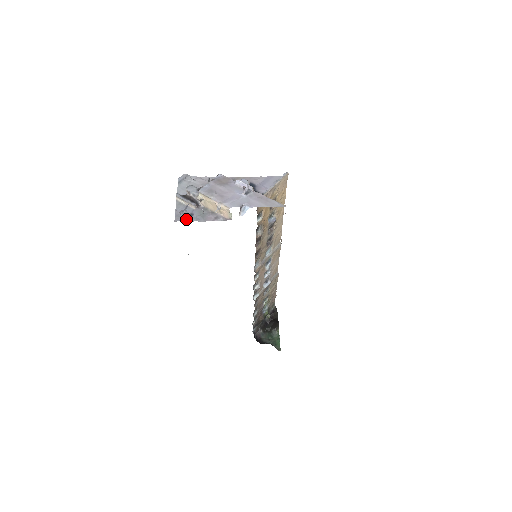
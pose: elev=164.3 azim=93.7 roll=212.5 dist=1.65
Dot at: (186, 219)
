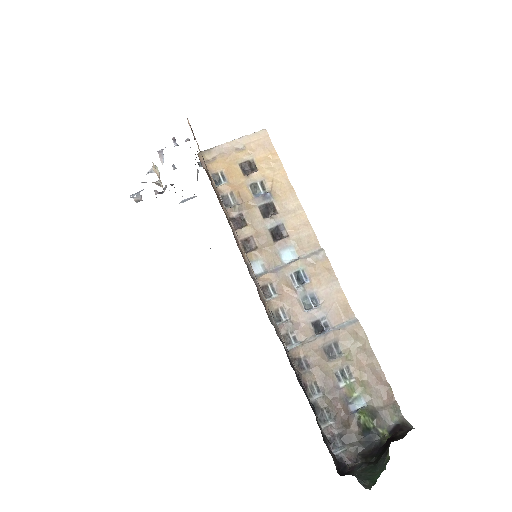
Dot at: (137, 201)
